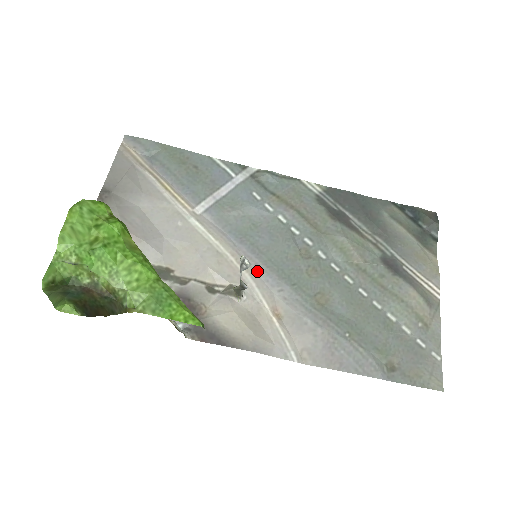
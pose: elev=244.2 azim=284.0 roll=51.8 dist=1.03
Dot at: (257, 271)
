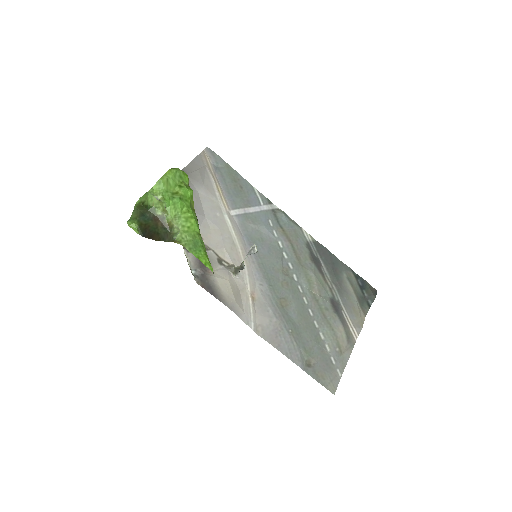
Dot at: (252, 266)
